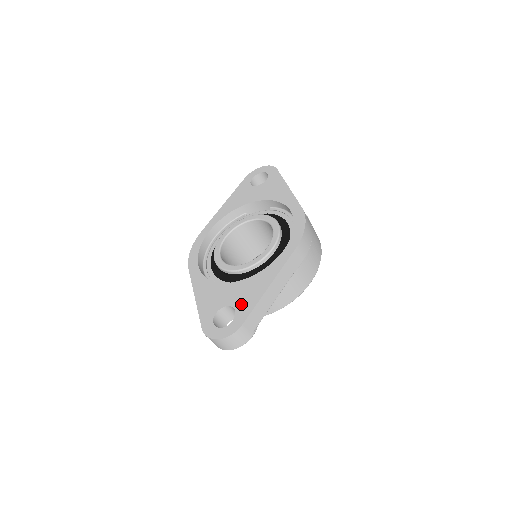
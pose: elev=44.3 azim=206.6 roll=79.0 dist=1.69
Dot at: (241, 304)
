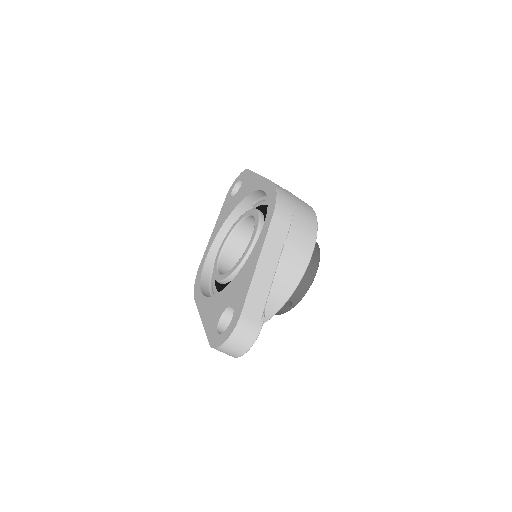
Dot at: (236, 298)
